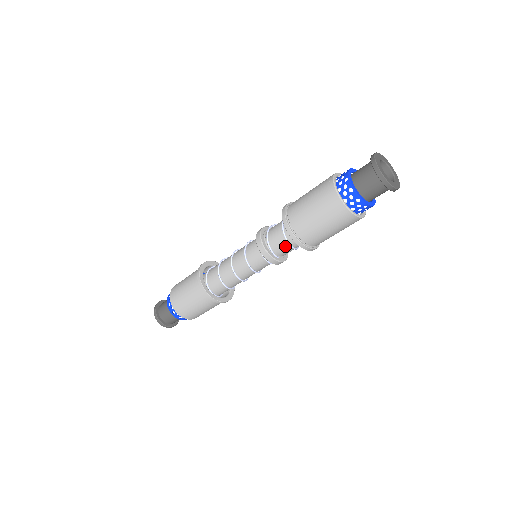
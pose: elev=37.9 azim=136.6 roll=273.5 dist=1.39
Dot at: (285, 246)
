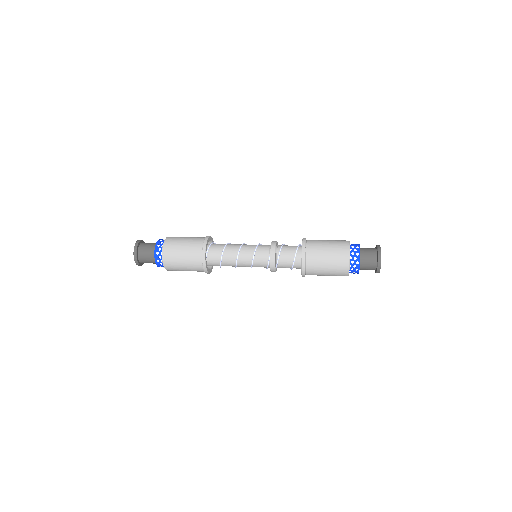
Dot at: (288, 266)
